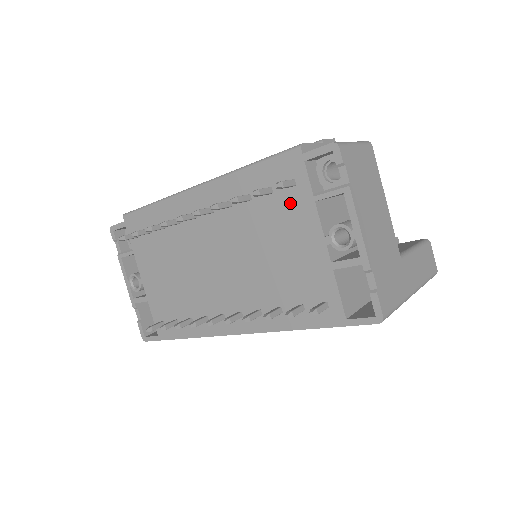
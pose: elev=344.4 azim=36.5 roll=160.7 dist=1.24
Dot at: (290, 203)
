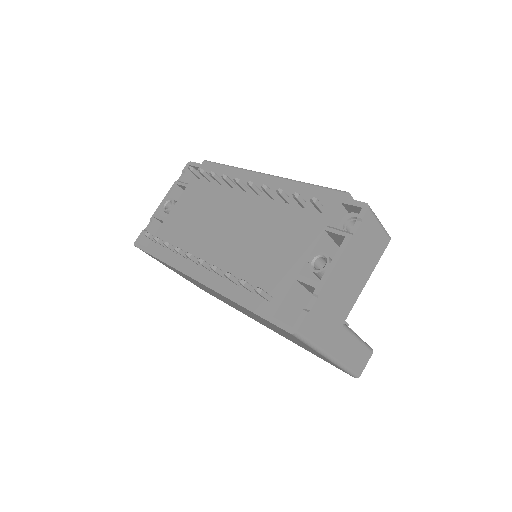
Dot at: (309, 221)
